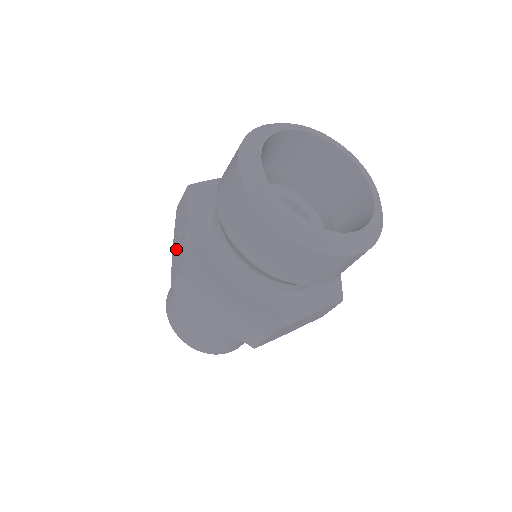
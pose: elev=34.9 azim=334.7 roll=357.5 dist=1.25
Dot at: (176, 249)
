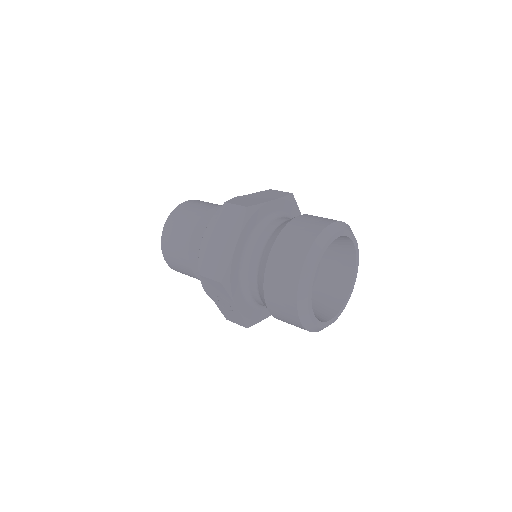
Dot at: (221, 305)
